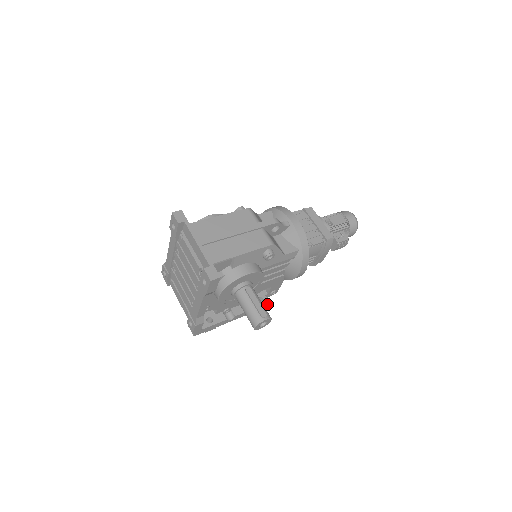
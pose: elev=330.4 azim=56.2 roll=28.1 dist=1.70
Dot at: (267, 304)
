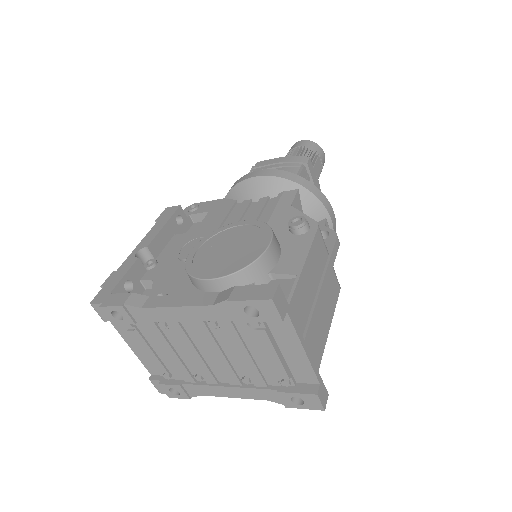
Dot at: occluded
